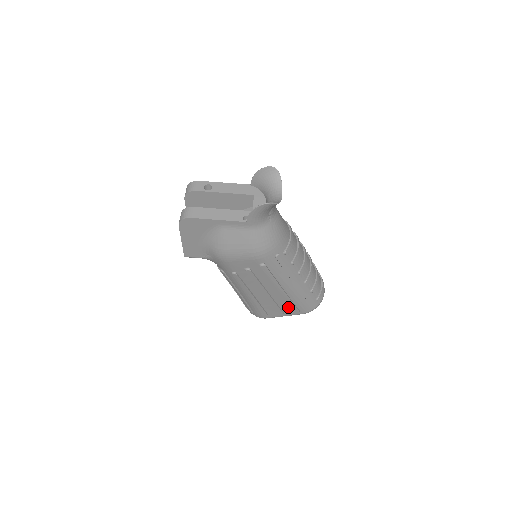
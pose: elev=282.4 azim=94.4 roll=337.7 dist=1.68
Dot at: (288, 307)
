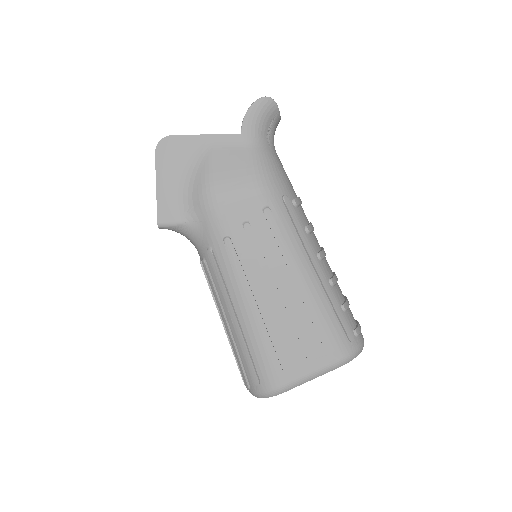
Dot at: (313, 341)
